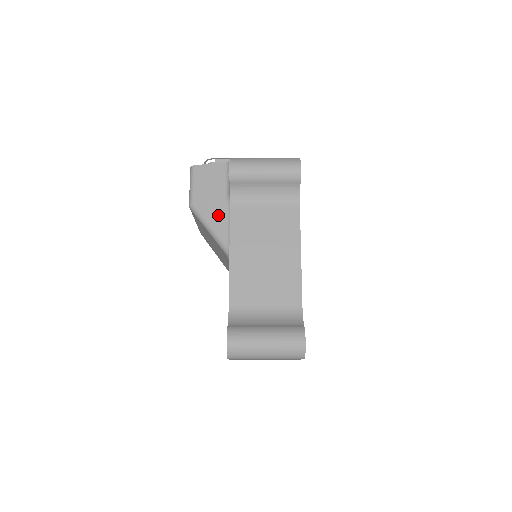
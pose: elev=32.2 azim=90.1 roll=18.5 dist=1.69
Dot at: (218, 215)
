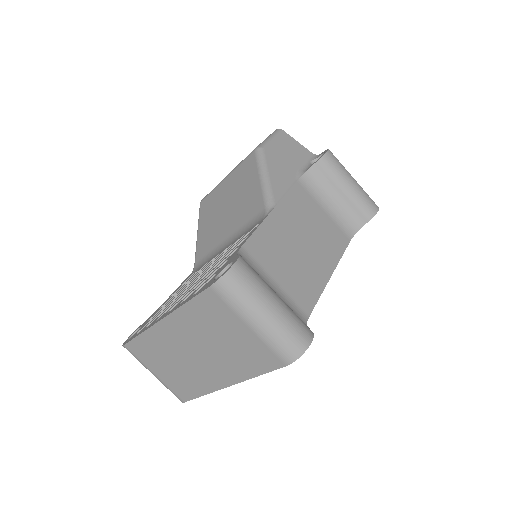
Dot at: (282, 175)
